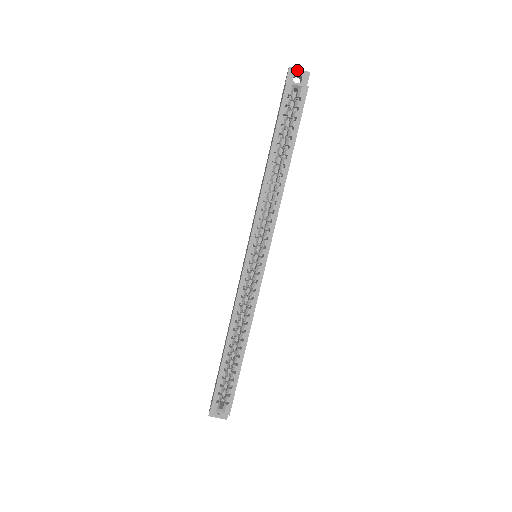
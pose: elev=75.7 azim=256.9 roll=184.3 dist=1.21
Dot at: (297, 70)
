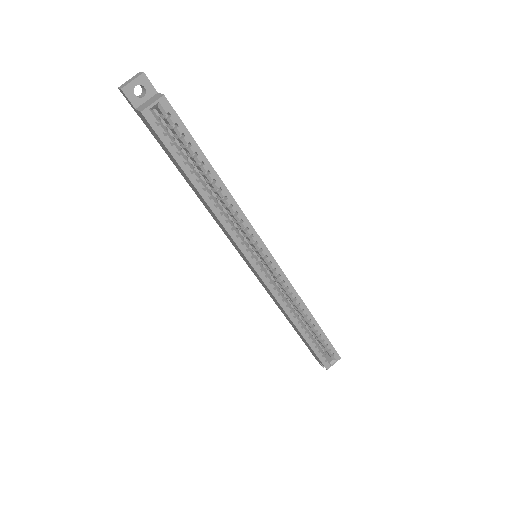
Dot at: (131, 84)
